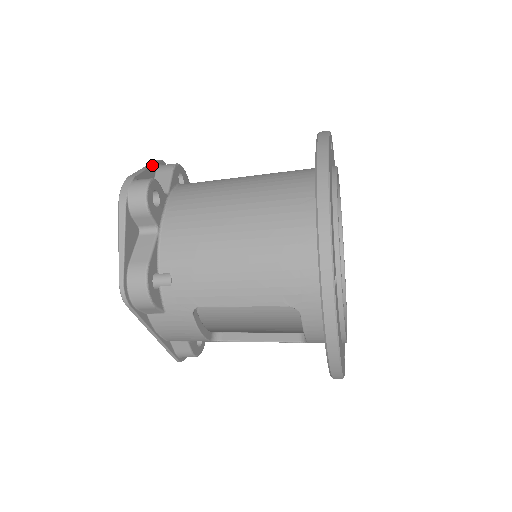
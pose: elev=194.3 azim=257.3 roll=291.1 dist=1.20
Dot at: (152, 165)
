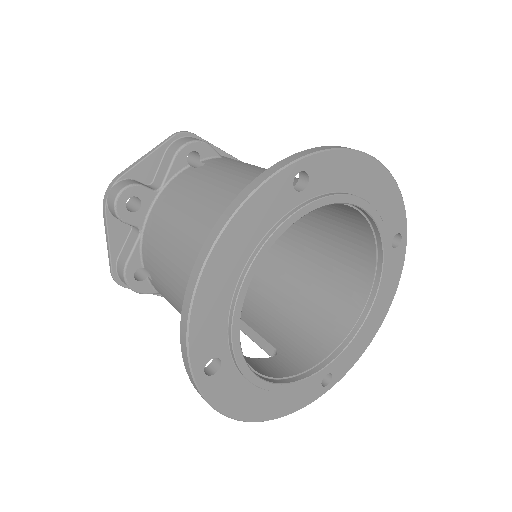
Dot at: (157, 149)
